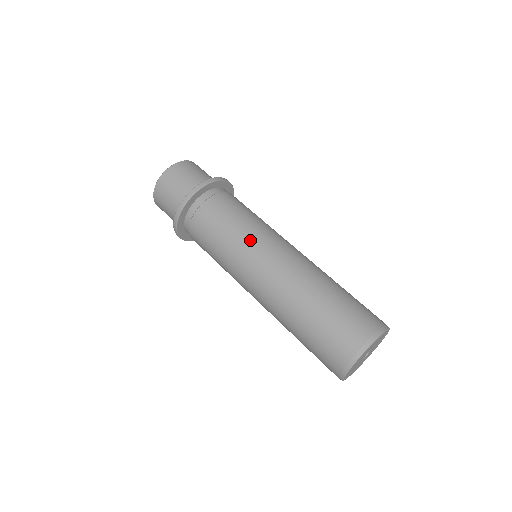
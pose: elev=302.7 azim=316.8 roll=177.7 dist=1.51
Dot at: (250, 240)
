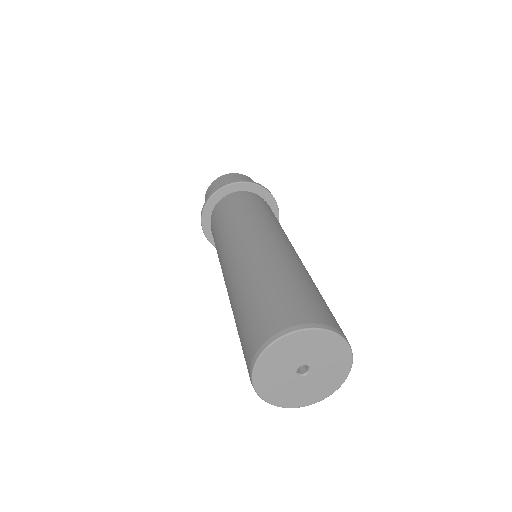
Dot at: (258, 221)
